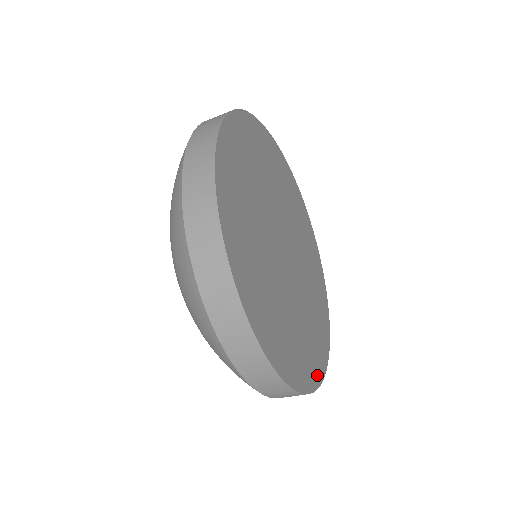
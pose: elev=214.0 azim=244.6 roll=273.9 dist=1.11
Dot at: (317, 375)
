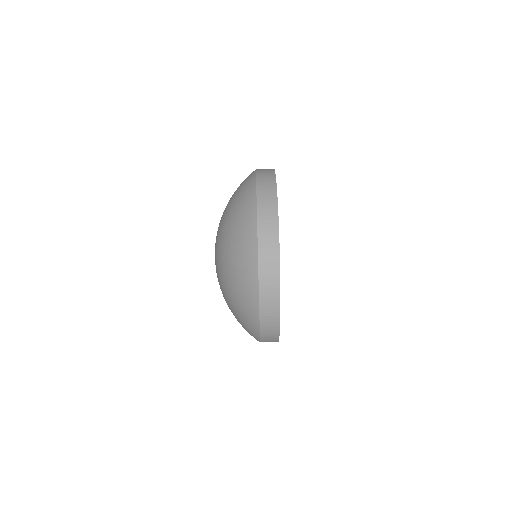
Dot at: occluded
